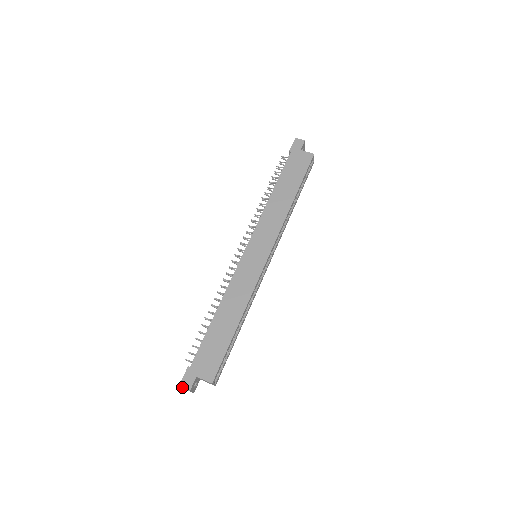
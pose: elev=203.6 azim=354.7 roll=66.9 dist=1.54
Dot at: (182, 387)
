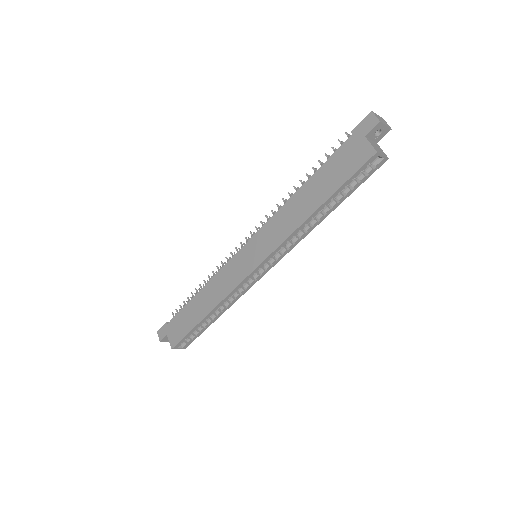
Dot at: (158, 334)
